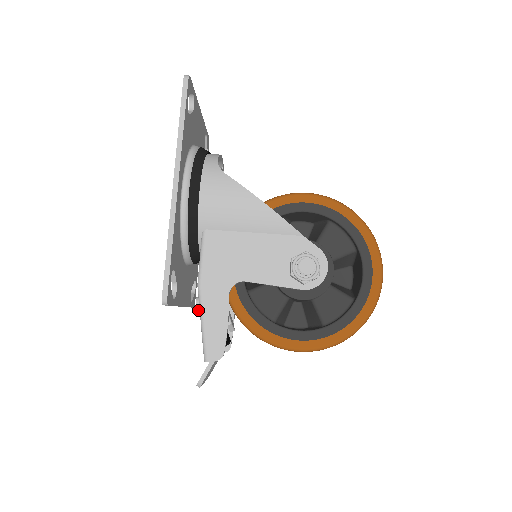
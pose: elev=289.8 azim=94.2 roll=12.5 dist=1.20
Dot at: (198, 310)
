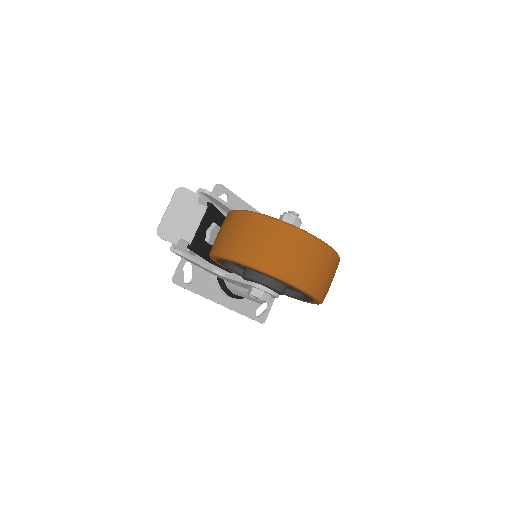
Dot at: occluded
